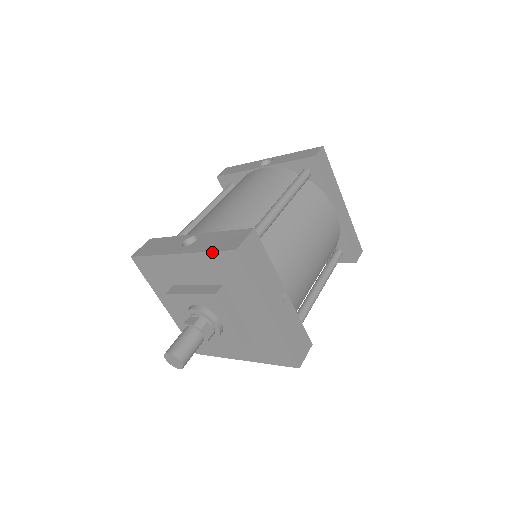
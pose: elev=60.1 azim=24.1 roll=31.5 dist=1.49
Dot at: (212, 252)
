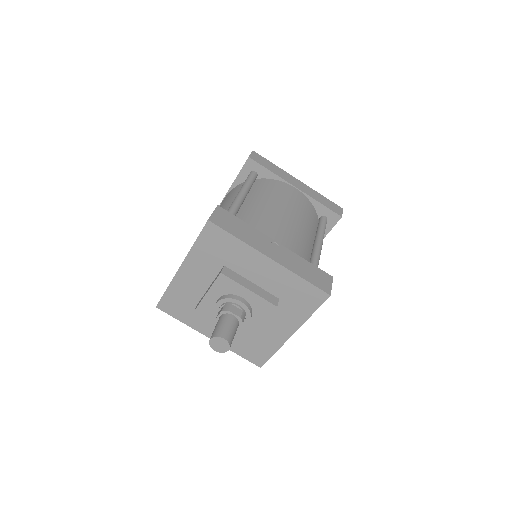
Dot at: (197, 240)
